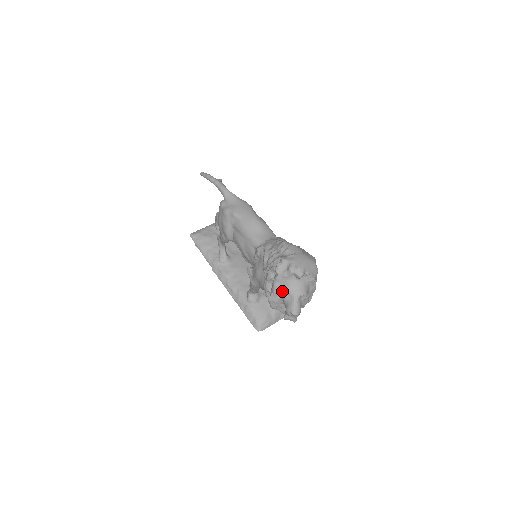
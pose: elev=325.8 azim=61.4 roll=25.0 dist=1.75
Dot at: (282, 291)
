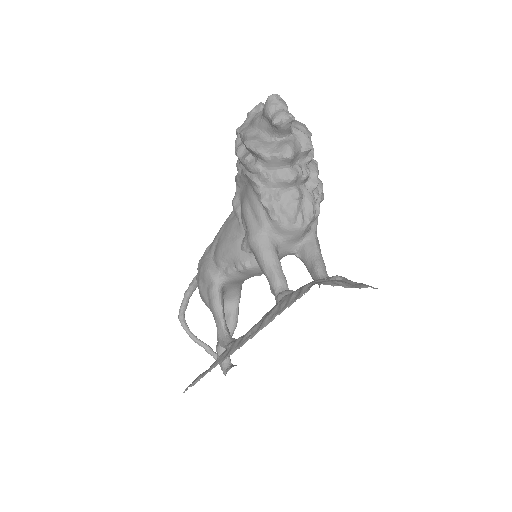
Dot at: (252, 124)
